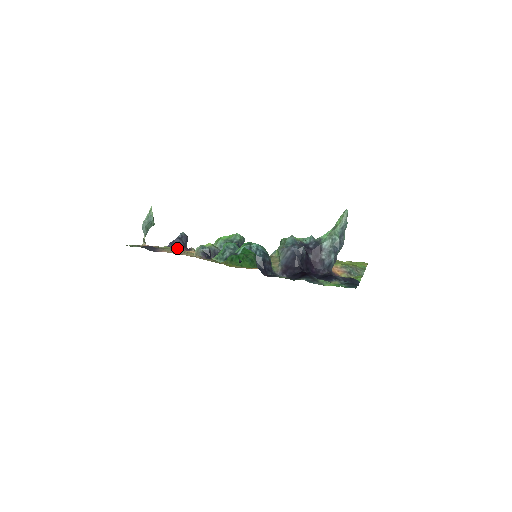
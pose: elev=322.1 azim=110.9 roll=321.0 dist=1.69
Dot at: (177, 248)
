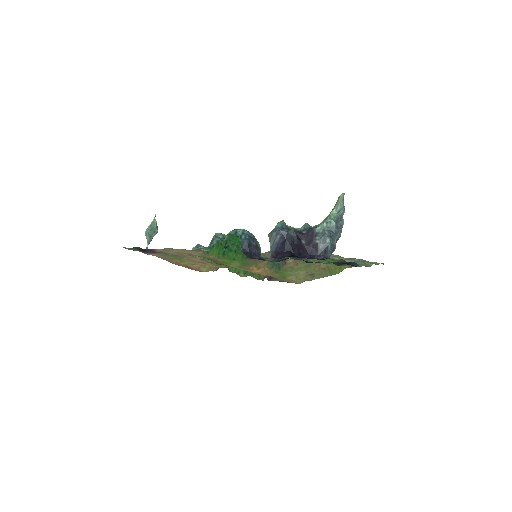
Dot at: occluded
